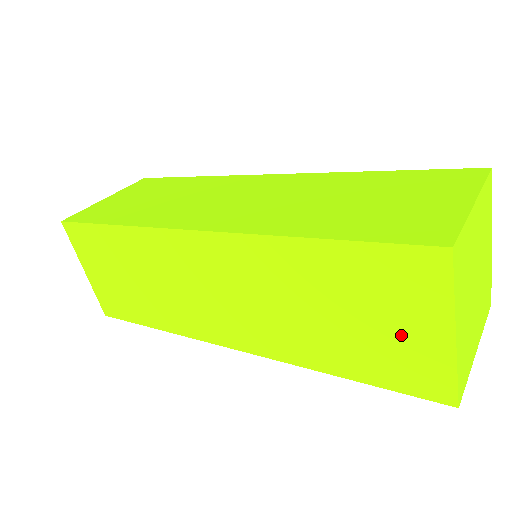
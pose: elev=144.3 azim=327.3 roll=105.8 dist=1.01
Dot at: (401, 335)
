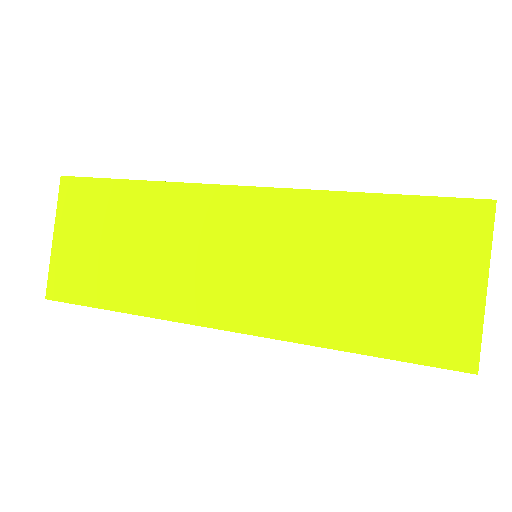
Dot at: occluded
